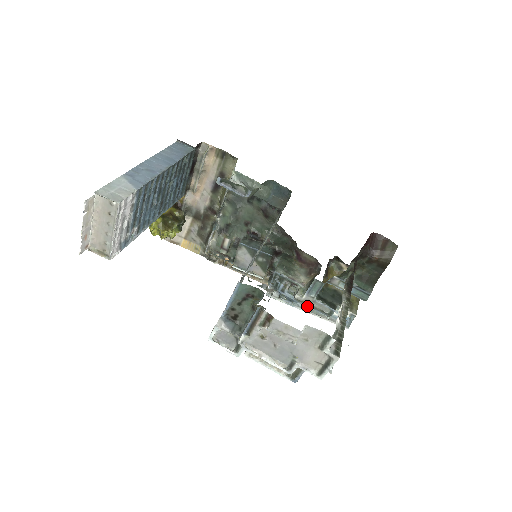
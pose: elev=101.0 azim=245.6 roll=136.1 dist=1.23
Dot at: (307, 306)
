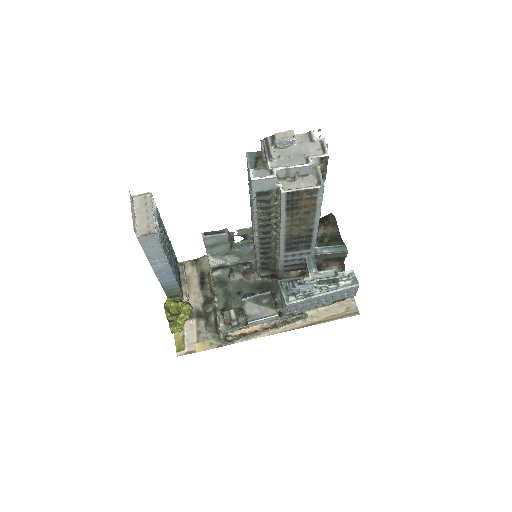
Dot at: (319, 290)
